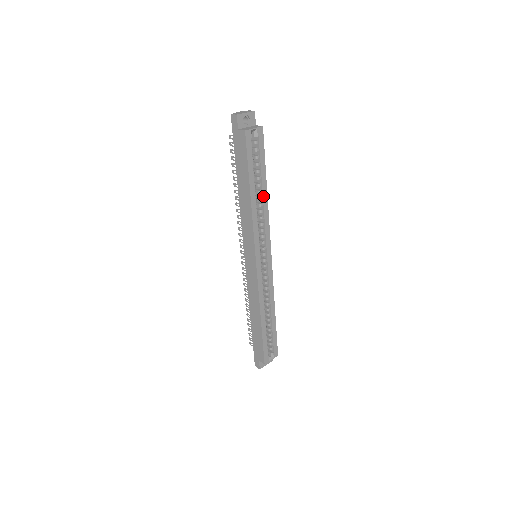
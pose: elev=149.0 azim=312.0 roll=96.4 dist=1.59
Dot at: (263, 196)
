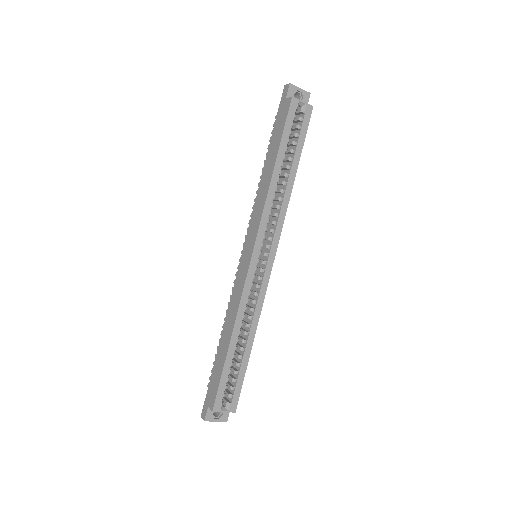
Dot at: (288, 181)
